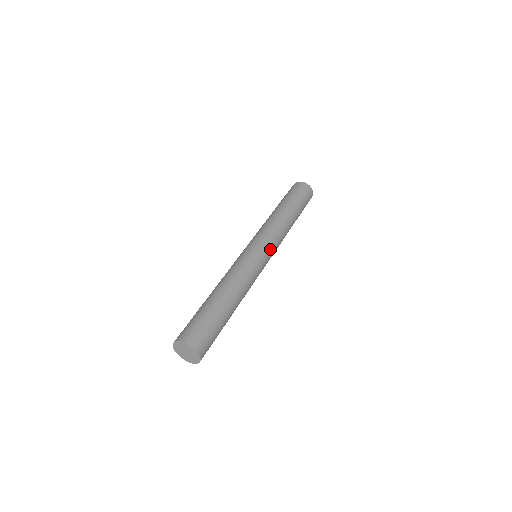
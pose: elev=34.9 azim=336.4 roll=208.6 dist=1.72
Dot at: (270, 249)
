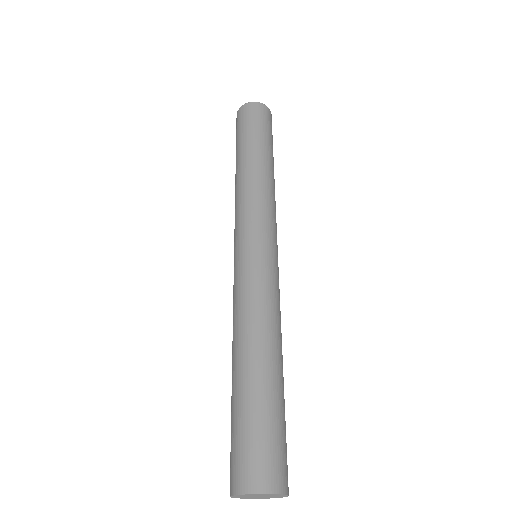
Dot at: occluded
